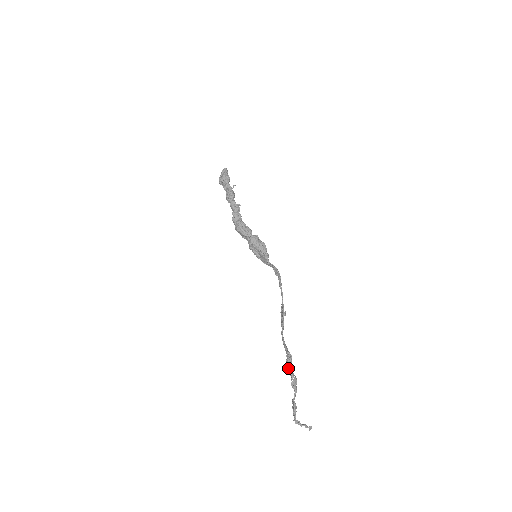
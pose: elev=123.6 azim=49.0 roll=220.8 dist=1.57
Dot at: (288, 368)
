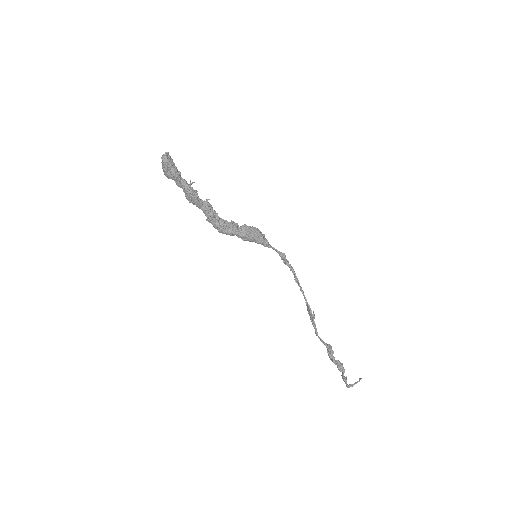
Dot at: occluded
